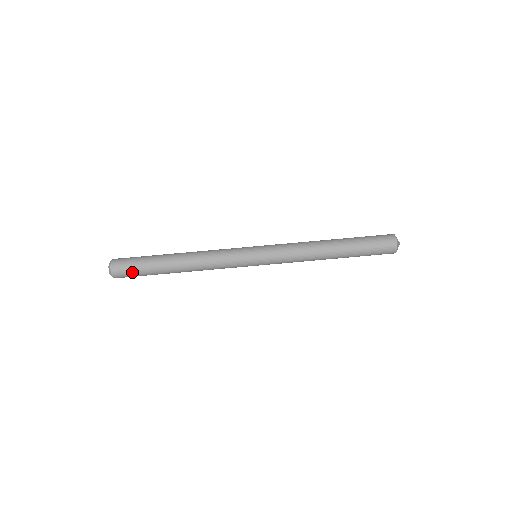
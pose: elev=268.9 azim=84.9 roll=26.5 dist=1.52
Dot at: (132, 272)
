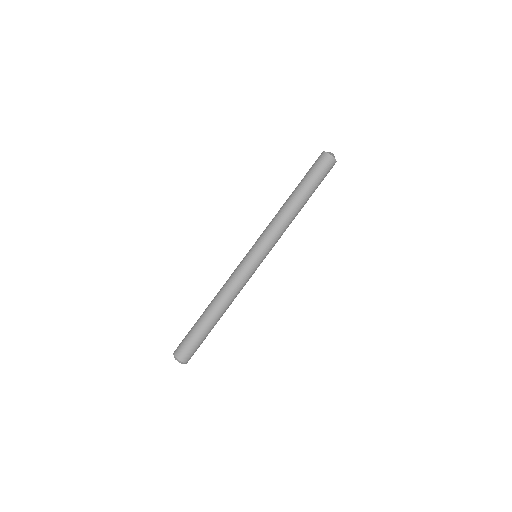
Dot at: (188, 344)
